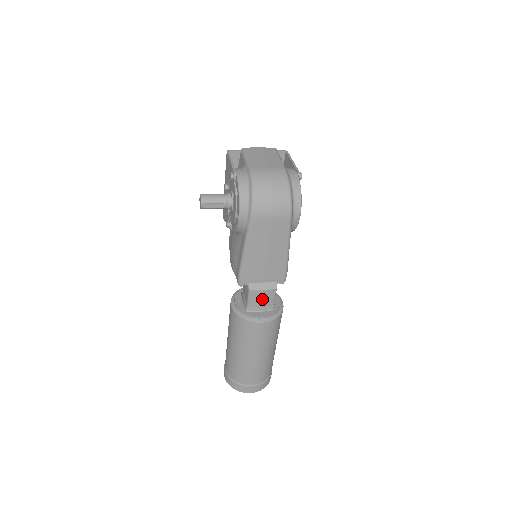
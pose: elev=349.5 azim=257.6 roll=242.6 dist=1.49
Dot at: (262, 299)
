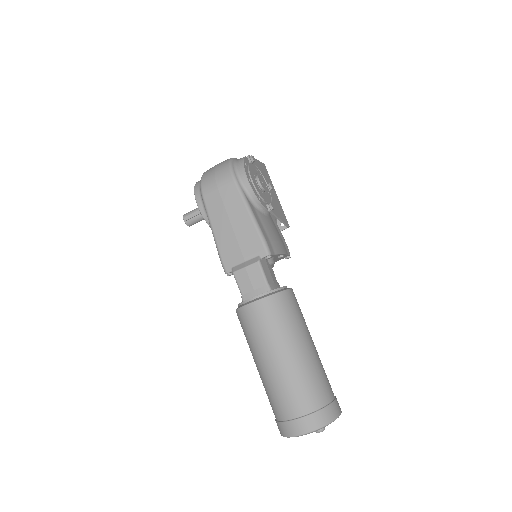
Dot at: (250, 280)
